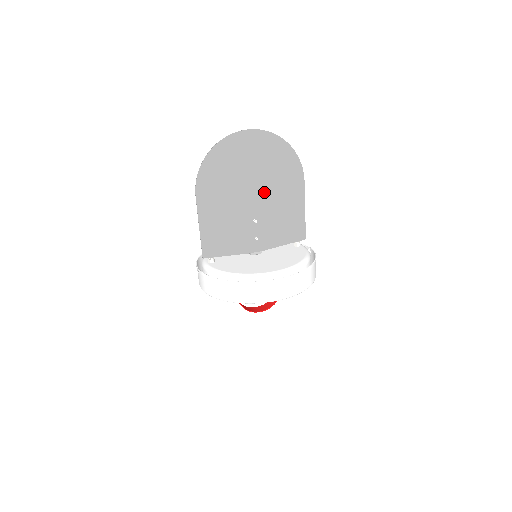
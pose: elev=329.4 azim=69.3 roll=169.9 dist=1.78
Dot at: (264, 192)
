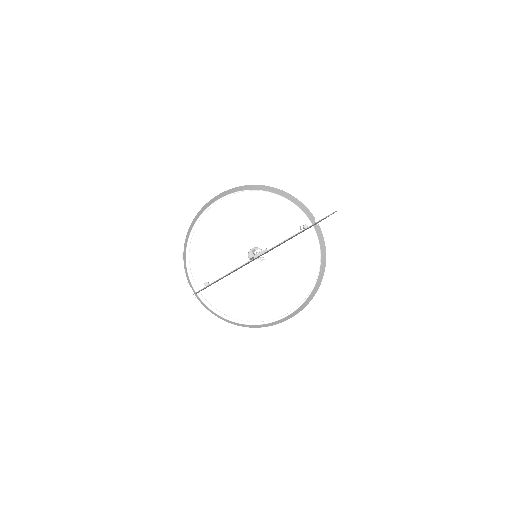
Dot at: occluded
